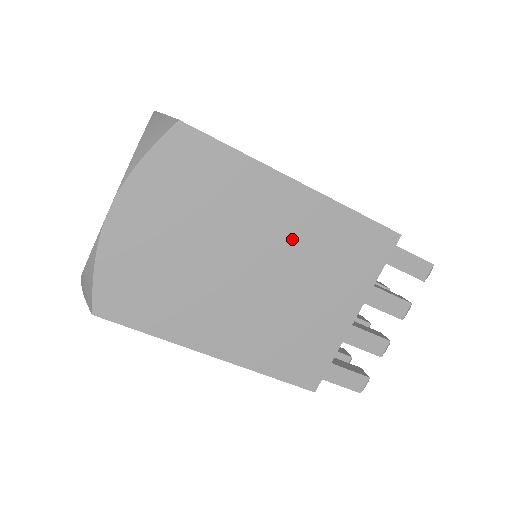
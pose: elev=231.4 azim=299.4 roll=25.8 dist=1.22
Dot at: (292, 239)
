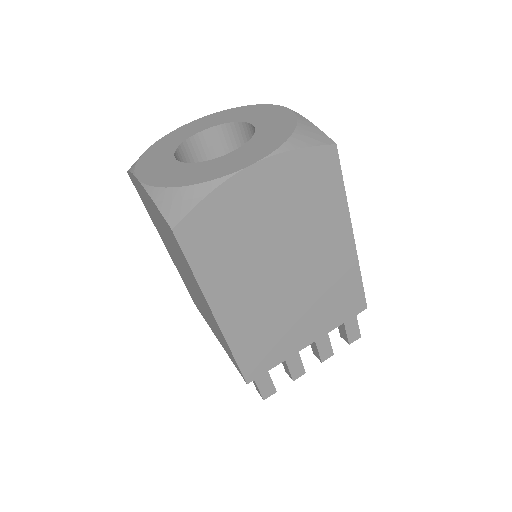
Dot at: (322, 269)
